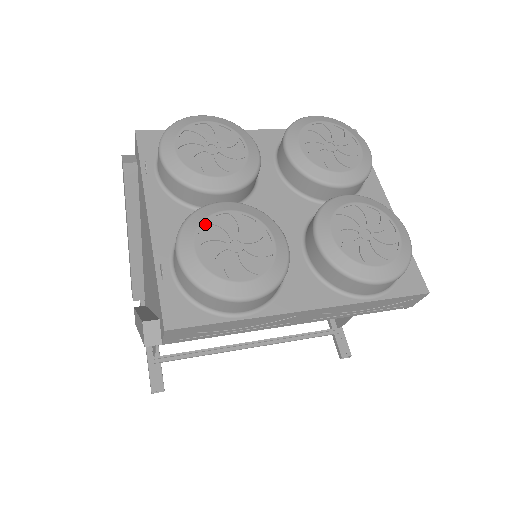
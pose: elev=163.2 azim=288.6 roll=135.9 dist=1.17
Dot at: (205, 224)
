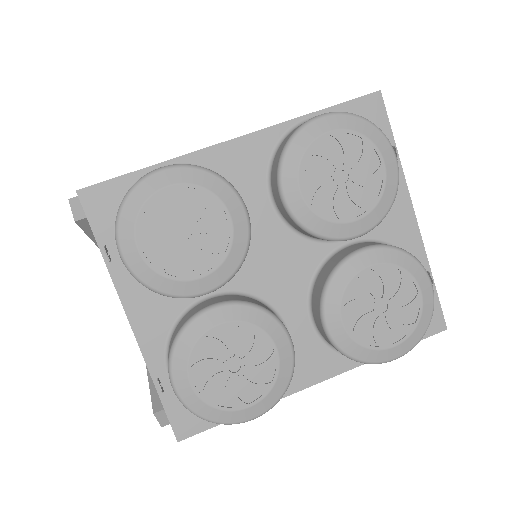
Dot at: (196, 349)
